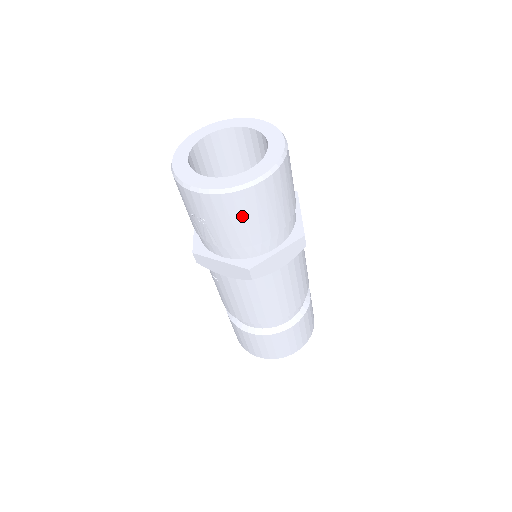
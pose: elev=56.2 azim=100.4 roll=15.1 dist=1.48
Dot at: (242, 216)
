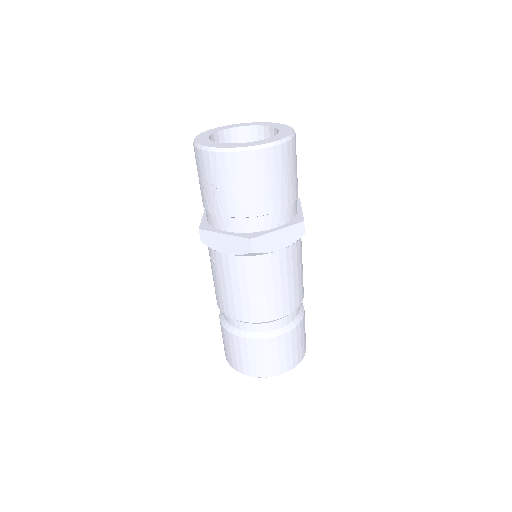
Dot at: (250, 179)
